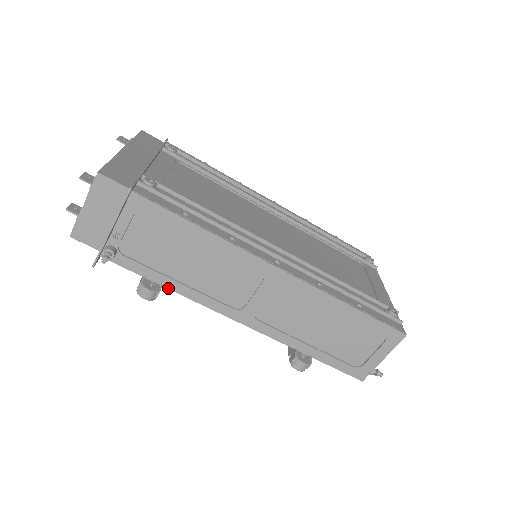
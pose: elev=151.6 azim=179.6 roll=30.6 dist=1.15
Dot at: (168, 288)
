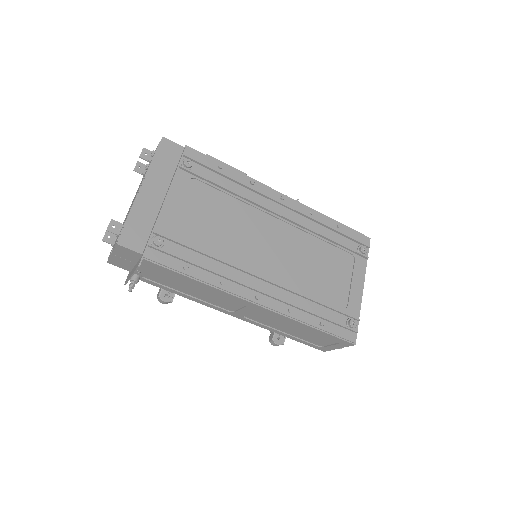
Dot at: (180, 295)
